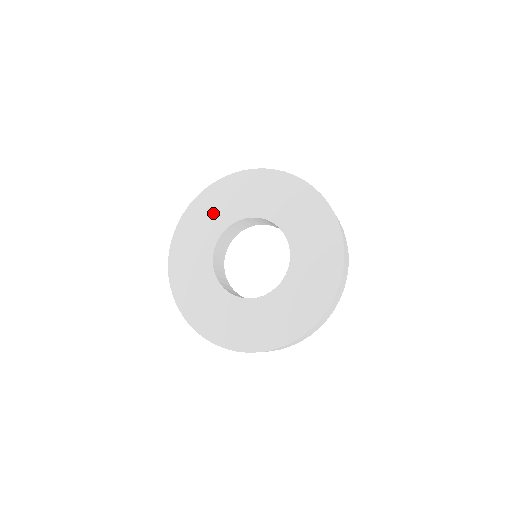
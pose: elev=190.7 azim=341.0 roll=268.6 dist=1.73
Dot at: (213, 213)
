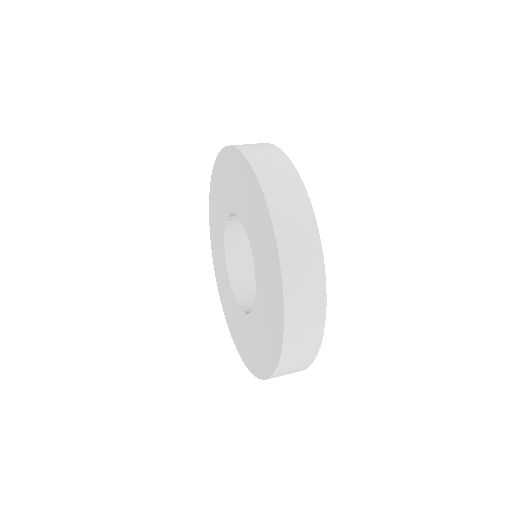
Dot at: (217, 239)
